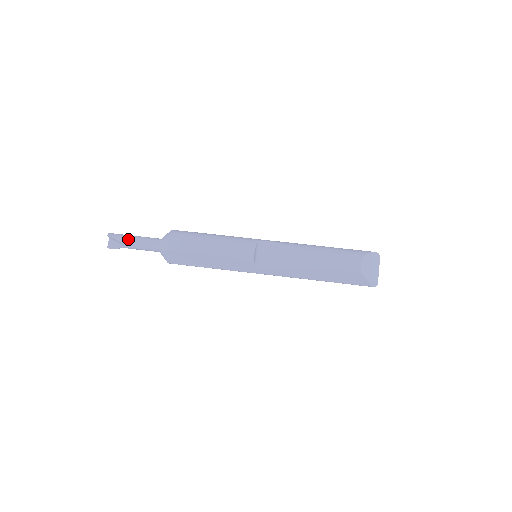
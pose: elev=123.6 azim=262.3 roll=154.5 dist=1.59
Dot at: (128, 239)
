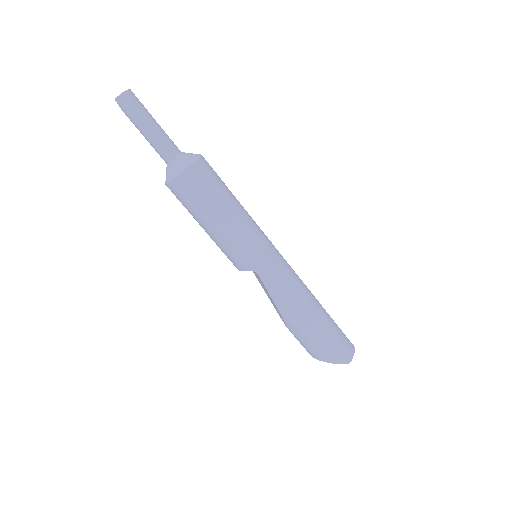
Dot at: (136, 127)
